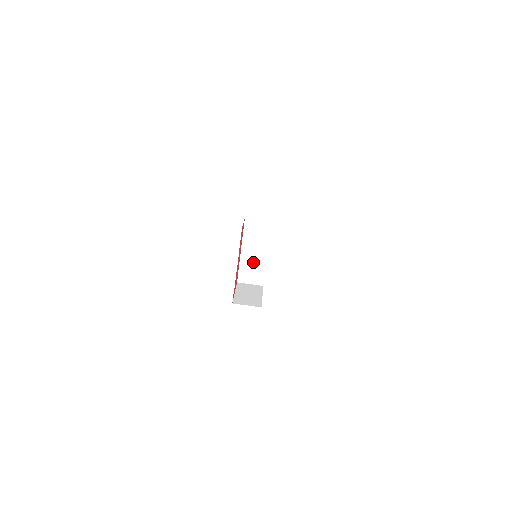
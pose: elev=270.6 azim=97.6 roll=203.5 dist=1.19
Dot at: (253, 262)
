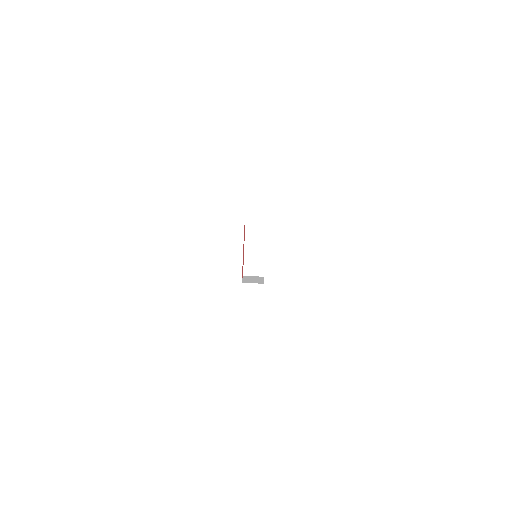
Dot at: (254, 258)
